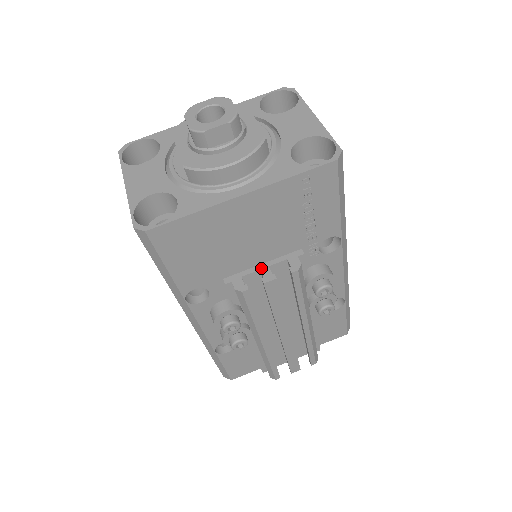
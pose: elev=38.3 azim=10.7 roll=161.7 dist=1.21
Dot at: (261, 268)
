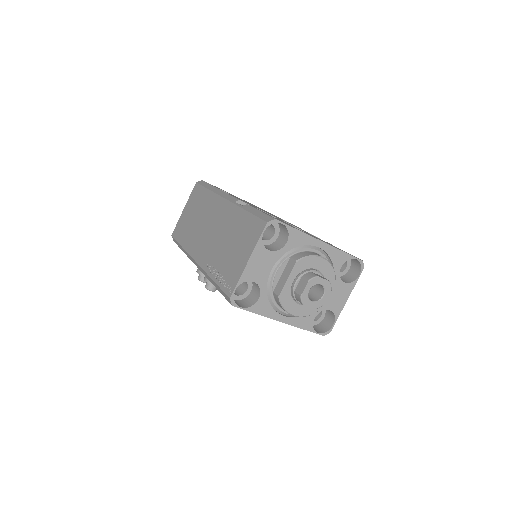
Dot at: occluded
